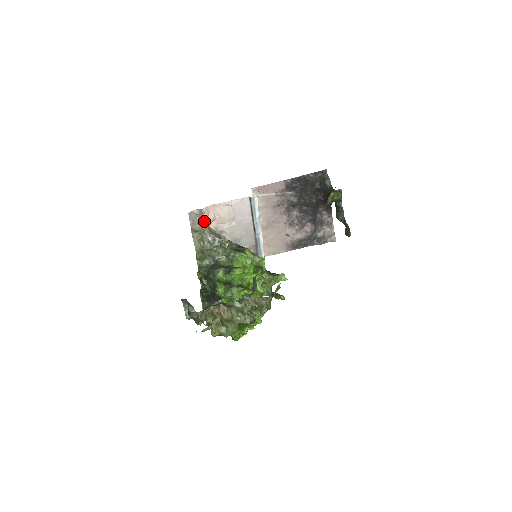
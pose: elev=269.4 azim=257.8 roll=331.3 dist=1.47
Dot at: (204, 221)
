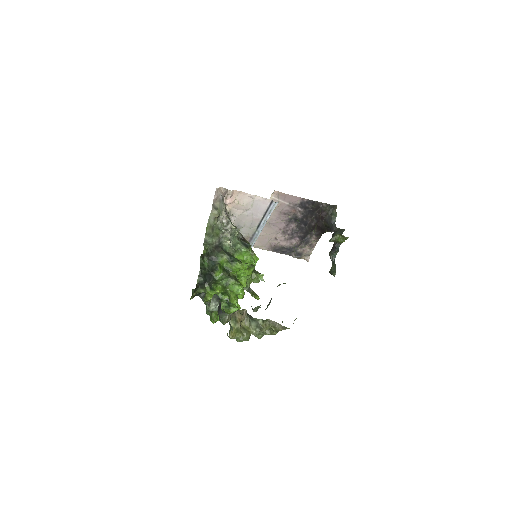
Dot at: (224, 200)
